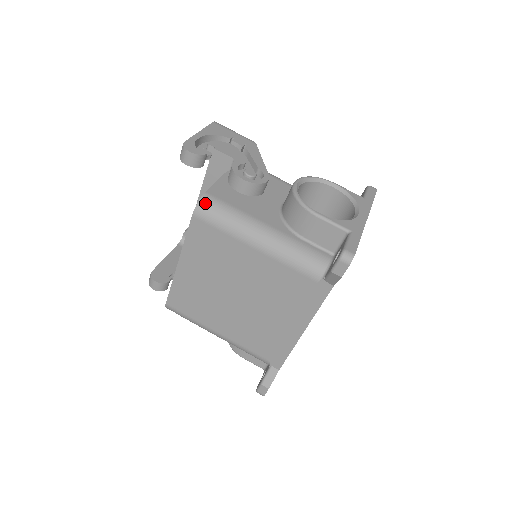
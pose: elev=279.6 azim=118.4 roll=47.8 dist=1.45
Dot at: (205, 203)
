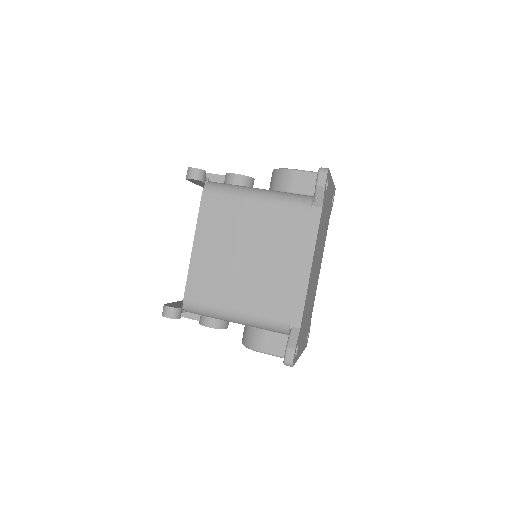
Dot at: (211, 184)
